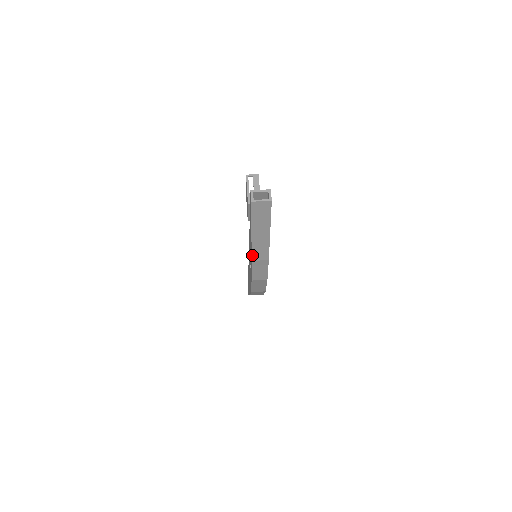
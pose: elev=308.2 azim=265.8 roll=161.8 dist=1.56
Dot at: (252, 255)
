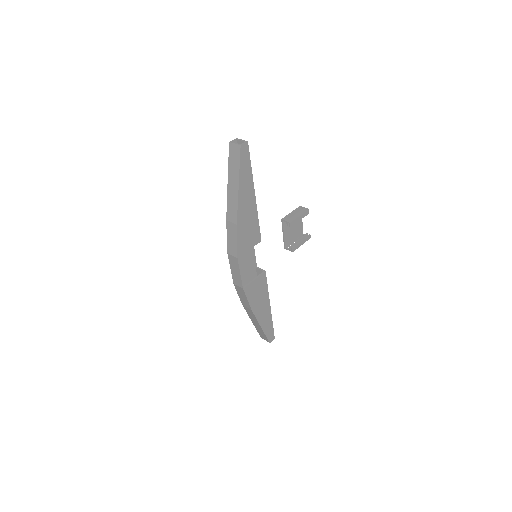
Dot at: (227, 212)
